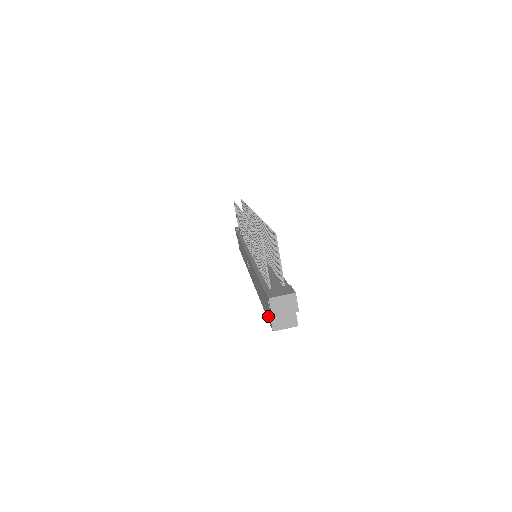
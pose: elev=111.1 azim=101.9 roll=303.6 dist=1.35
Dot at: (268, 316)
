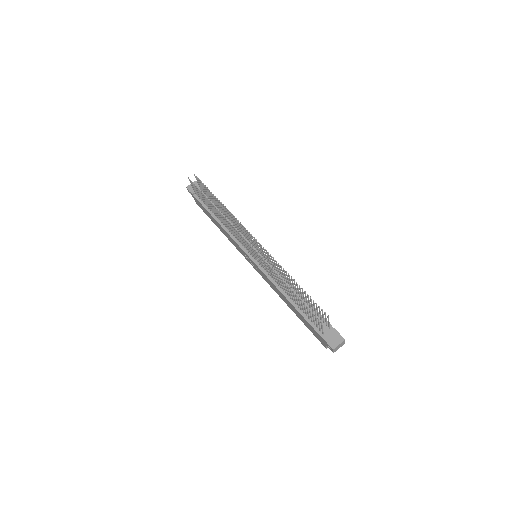
Dot at: (318, 338)
